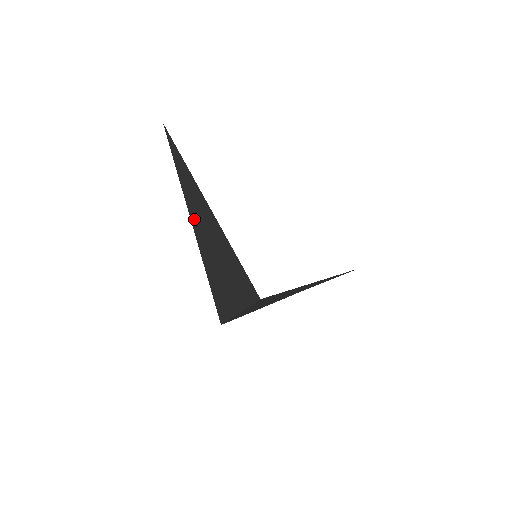
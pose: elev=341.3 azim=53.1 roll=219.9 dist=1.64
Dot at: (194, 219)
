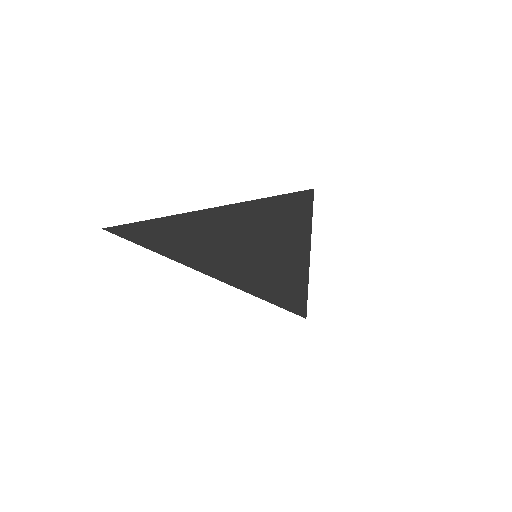
Dot at: (204, 260)
